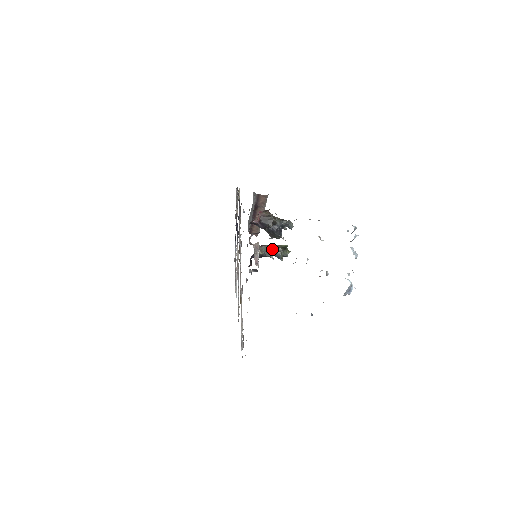
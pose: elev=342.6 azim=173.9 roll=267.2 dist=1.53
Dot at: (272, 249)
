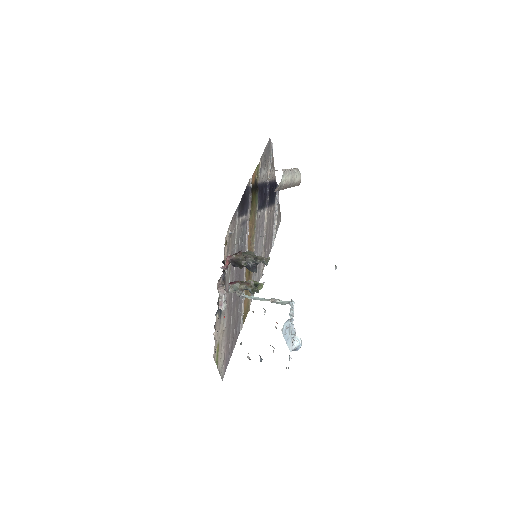
Dot at: (242, 287)
